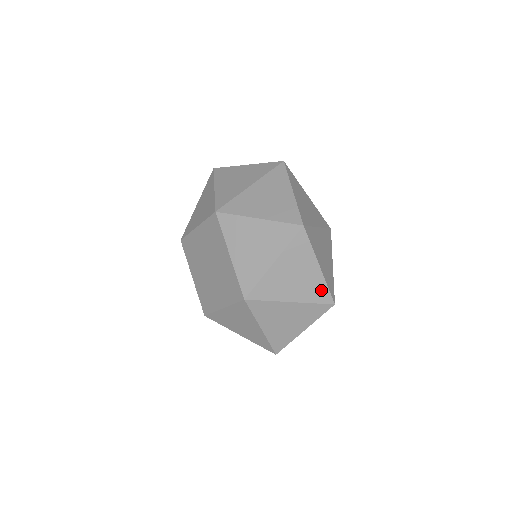
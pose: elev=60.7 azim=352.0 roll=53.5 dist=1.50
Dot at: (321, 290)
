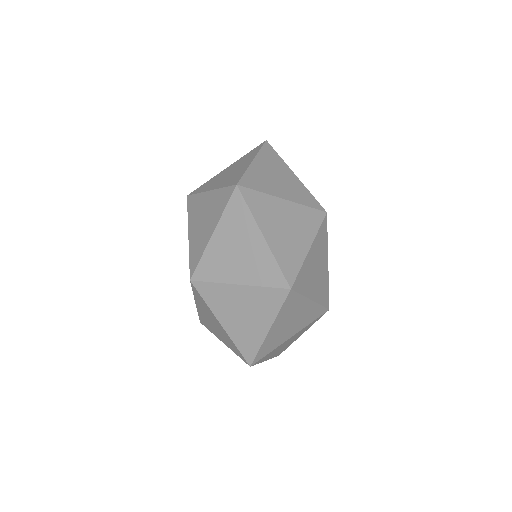
Dot at: (270, 268)
